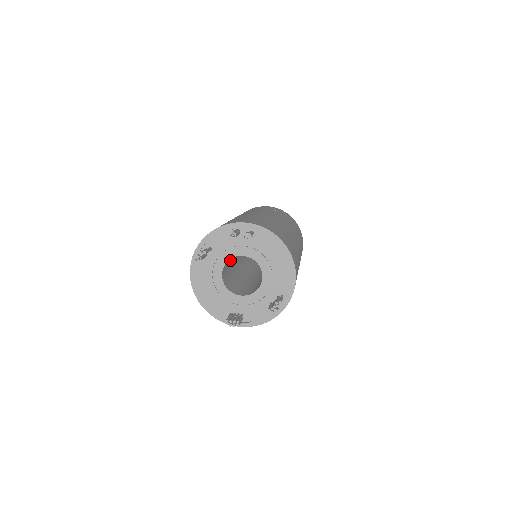
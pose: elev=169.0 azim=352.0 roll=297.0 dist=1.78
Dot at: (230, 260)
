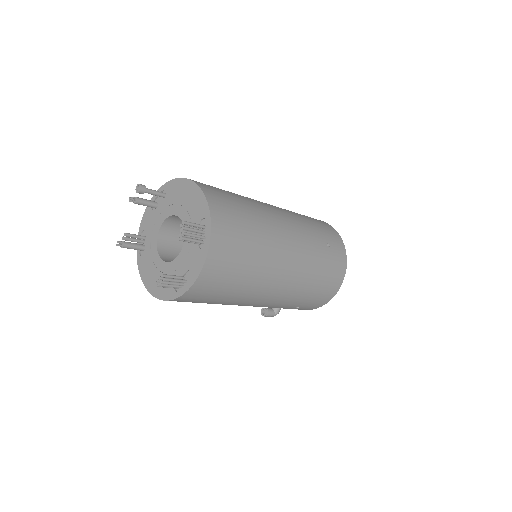
Dot at: occluded
